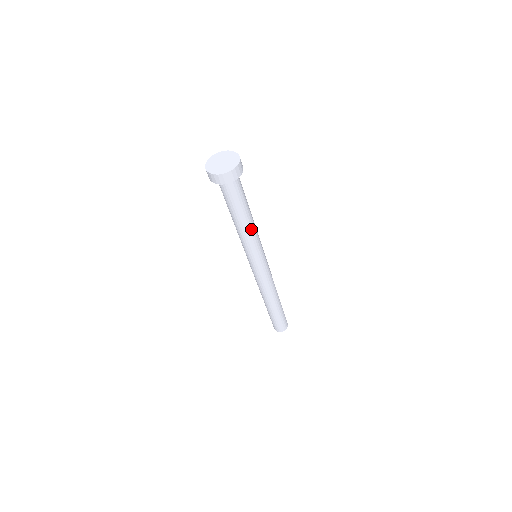
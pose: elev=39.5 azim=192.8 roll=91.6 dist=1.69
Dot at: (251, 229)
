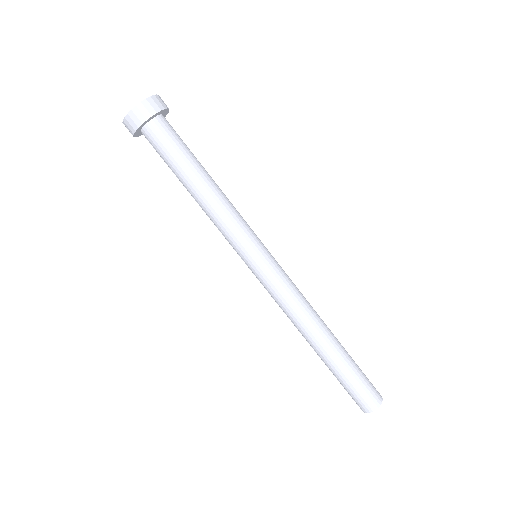
Dot at: (218, 199)
